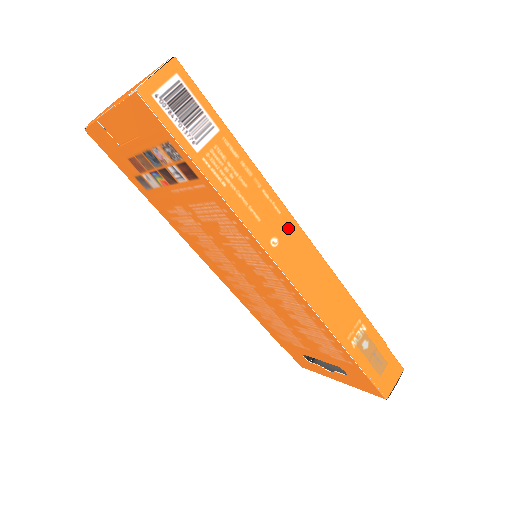
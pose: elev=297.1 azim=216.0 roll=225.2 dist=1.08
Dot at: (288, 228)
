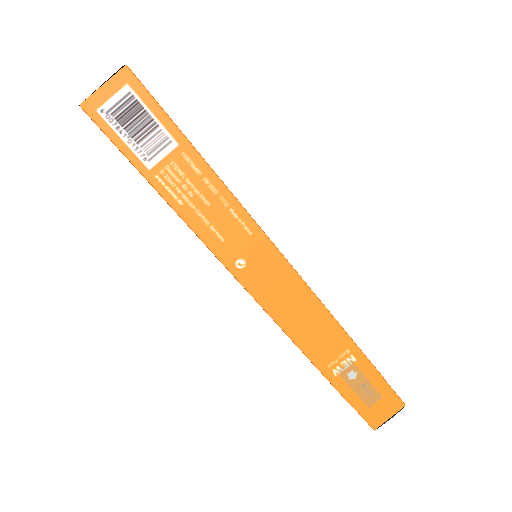
Dot at: (261, 250)
